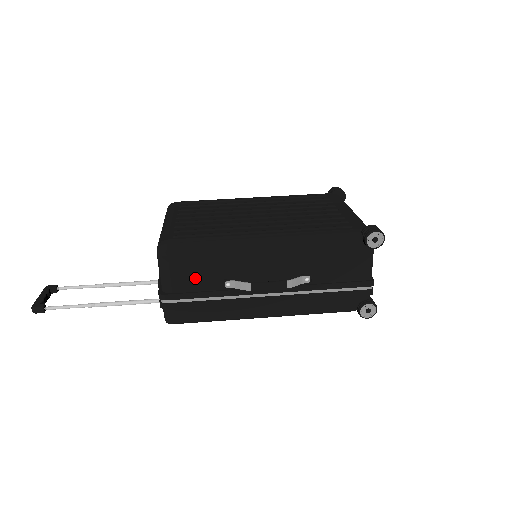
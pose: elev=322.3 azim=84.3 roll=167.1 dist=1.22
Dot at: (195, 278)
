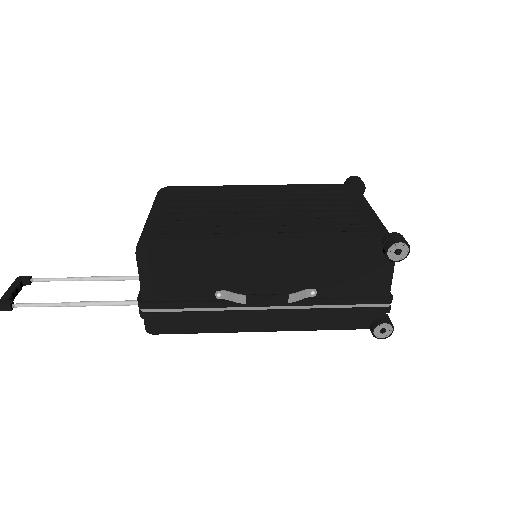
Dot at: (180, 286)
